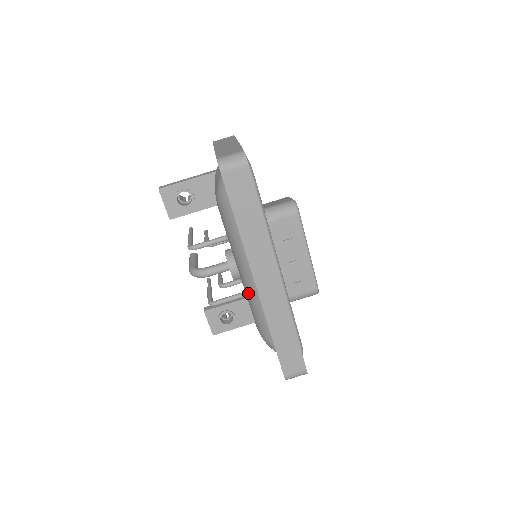
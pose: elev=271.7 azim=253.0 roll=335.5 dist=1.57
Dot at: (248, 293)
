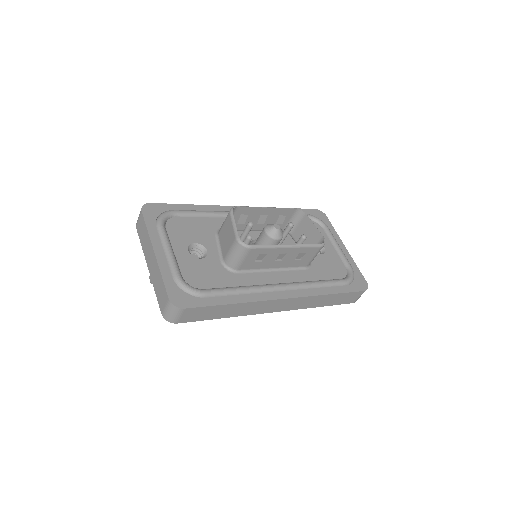
Dot at: occluded
